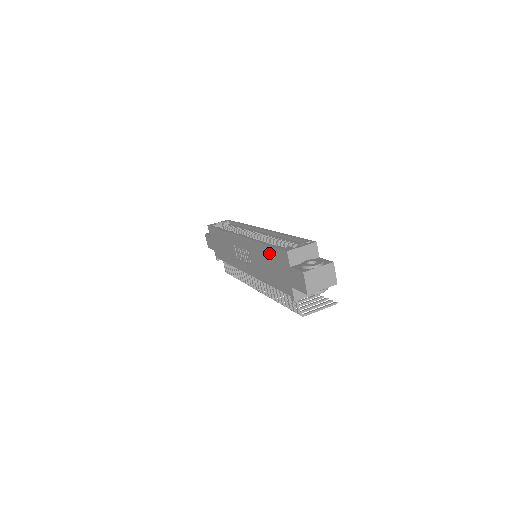
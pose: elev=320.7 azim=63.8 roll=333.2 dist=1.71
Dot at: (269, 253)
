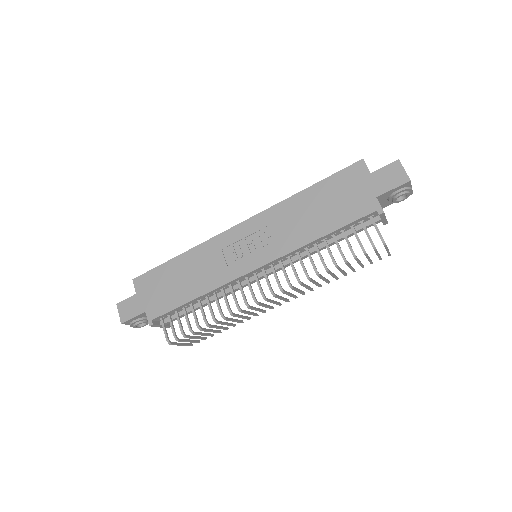
Dot at: (322, 190)
